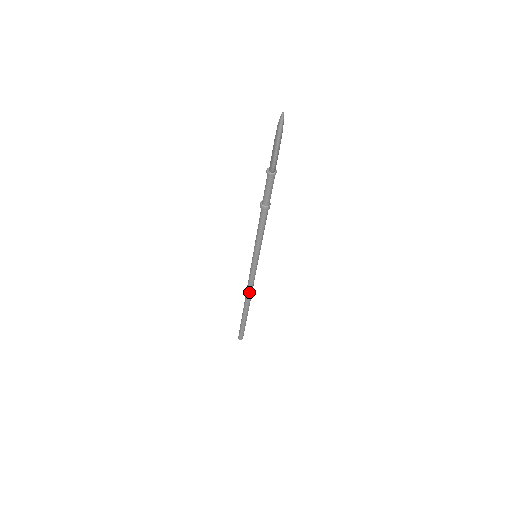
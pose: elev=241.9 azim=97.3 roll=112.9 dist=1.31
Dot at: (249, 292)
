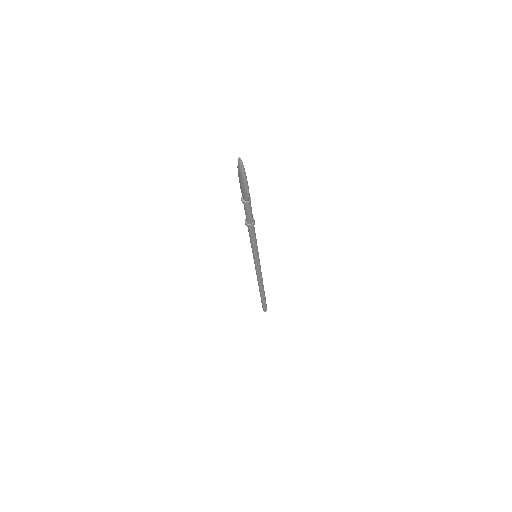
Dot at: (261, 280)
